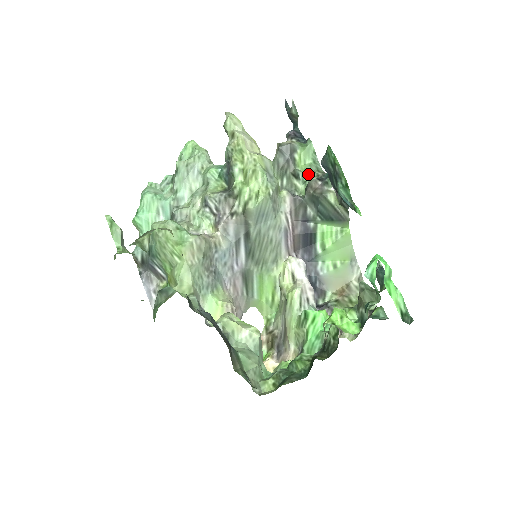
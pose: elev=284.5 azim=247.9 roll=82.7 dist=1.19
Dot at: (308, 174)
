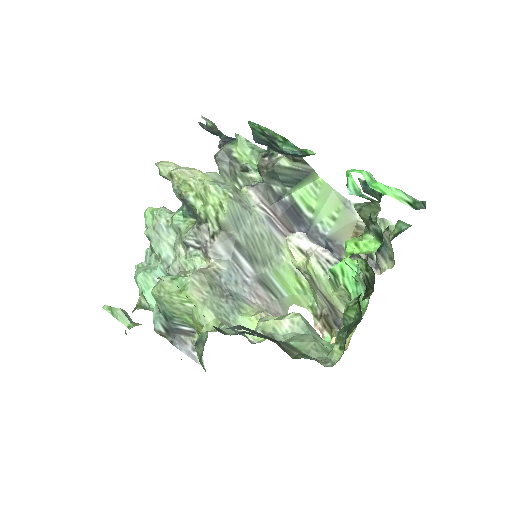
Dot at: (256, 162)
